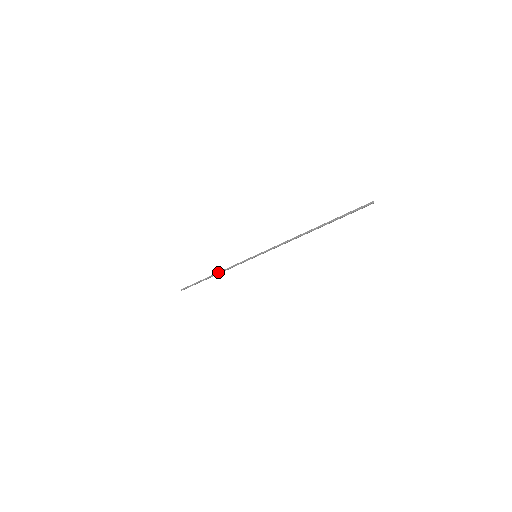
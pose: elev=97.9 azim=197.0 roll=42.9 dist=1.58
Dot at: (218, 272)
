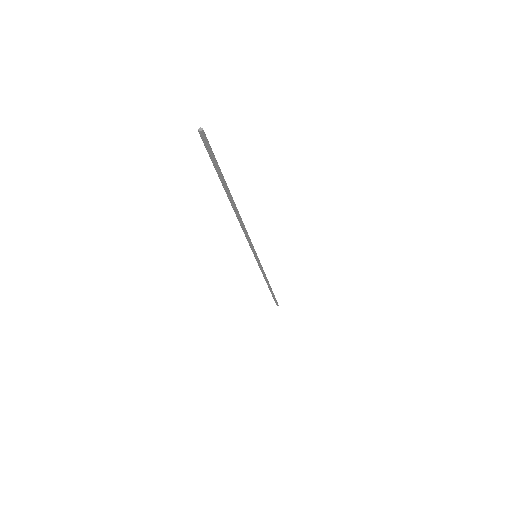
Dot at: occluded
